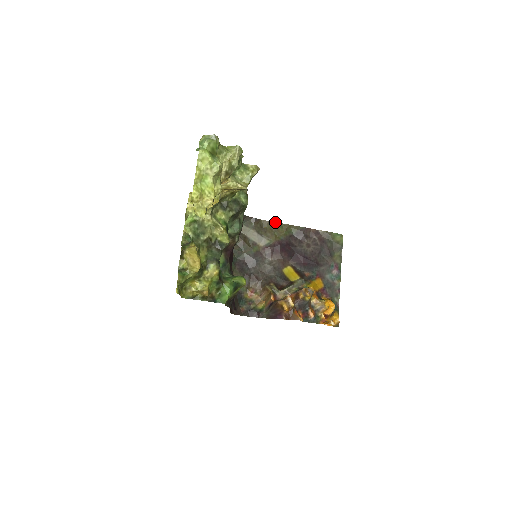
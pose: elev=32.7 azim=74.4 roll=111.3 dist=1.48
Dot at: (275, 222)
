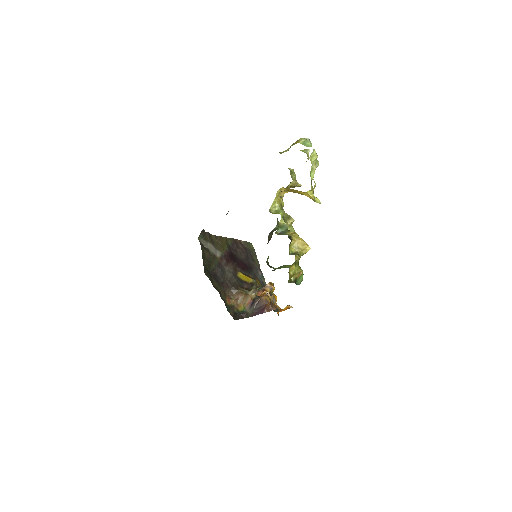
Dot at: (218, 236)
